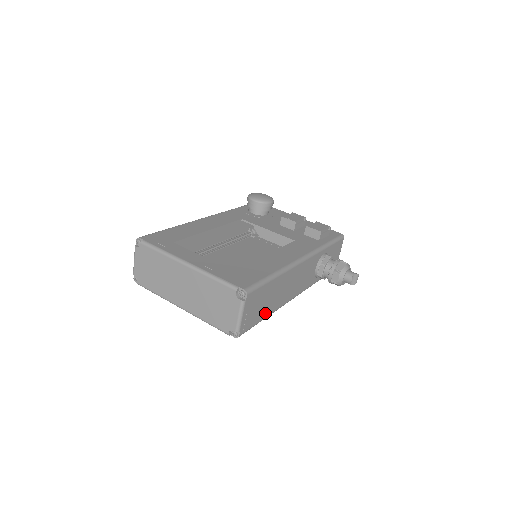
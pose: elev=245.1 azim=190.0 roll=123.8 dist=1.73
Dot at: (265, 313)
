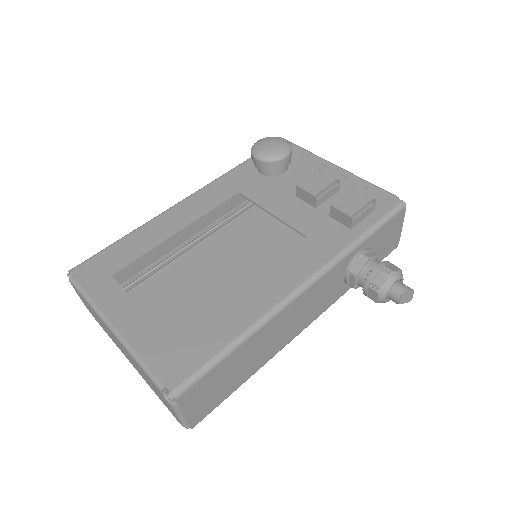
Dot at: (241, 380)
